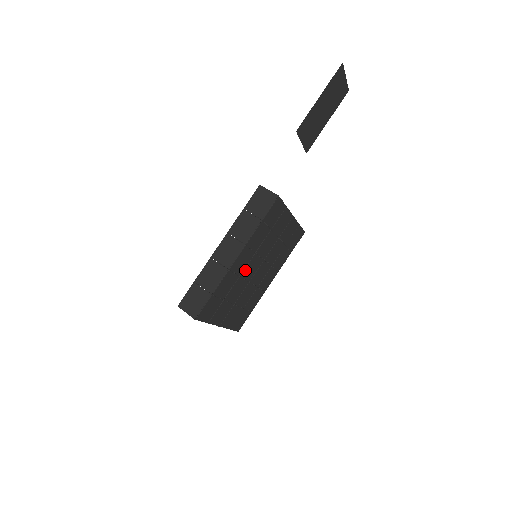
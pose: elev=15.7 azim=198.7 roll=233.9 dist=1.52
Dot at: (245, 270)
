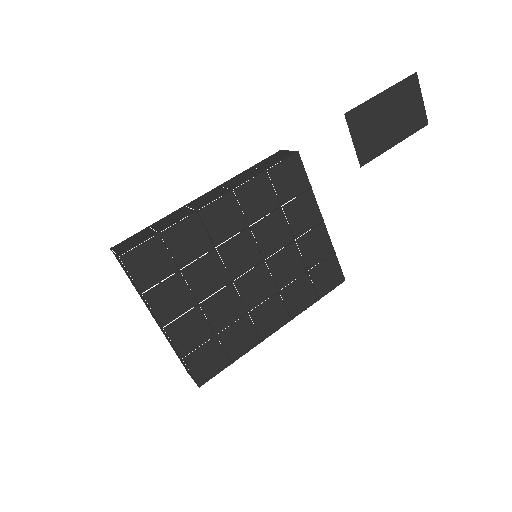
Dot at: (227, 246)
